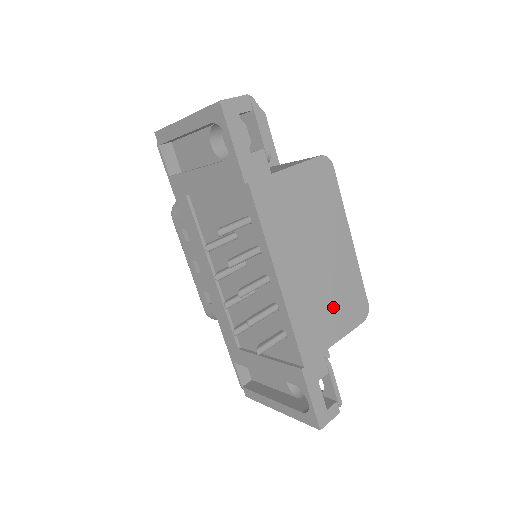
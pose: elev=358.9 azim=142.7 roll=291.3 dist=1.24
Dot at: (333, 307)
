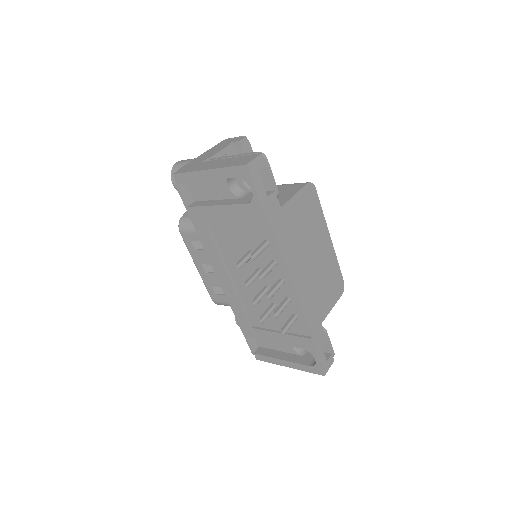
Dot at: (324, 290)
